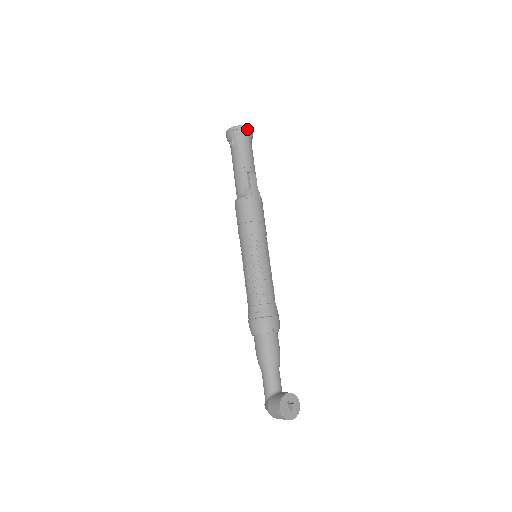
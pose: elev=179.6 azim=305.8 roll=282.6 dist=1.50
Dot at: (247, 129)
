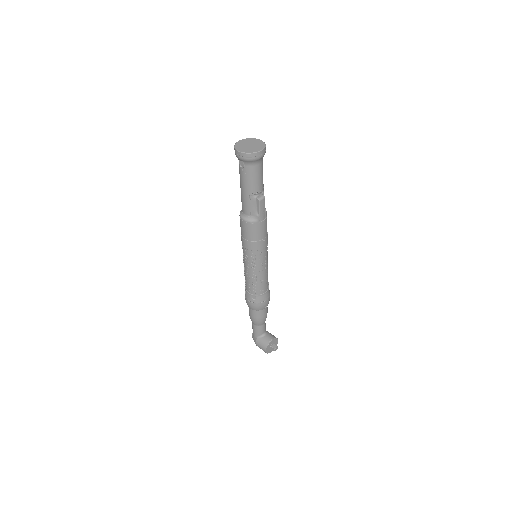
Dot at: (261, 154)
